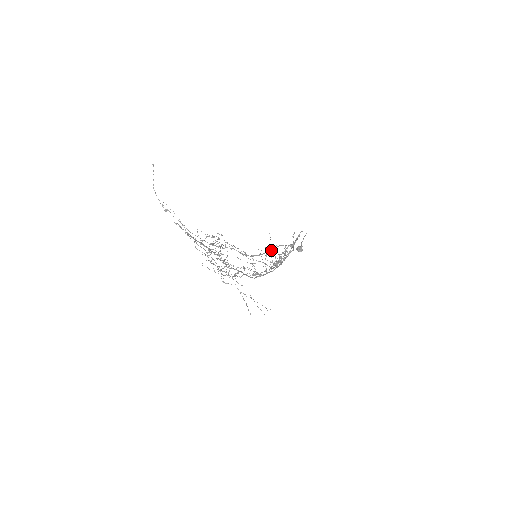
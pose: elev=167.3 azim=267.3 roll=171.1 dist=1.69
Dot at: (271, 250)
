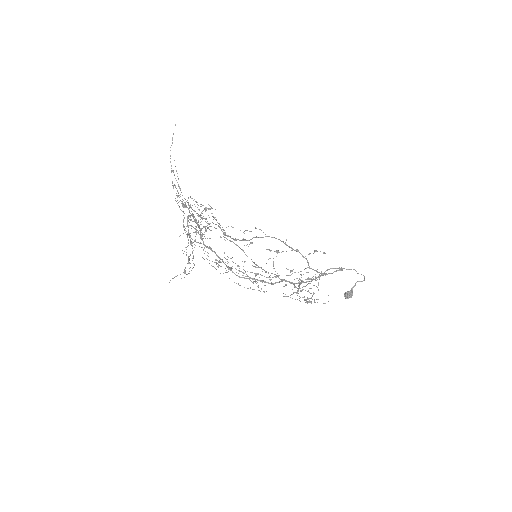
Dot at: (256, 236)
